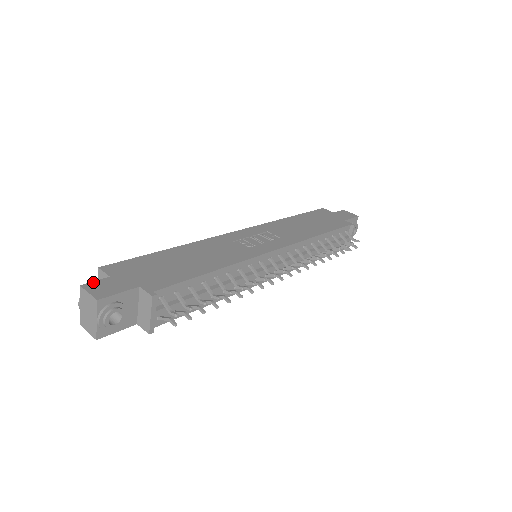
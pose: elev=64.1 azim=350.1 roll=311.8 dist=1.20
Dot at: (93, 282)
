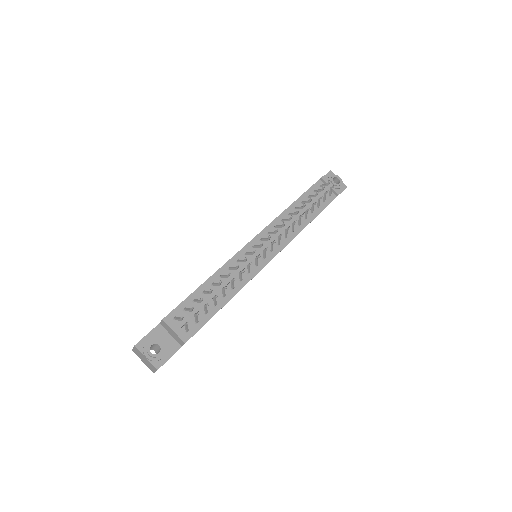
Dot at: occluded
